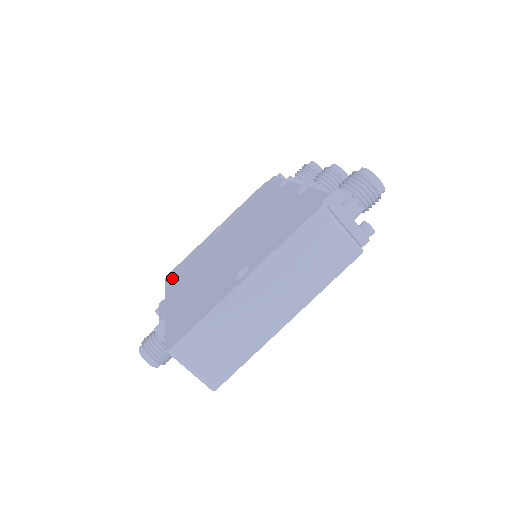
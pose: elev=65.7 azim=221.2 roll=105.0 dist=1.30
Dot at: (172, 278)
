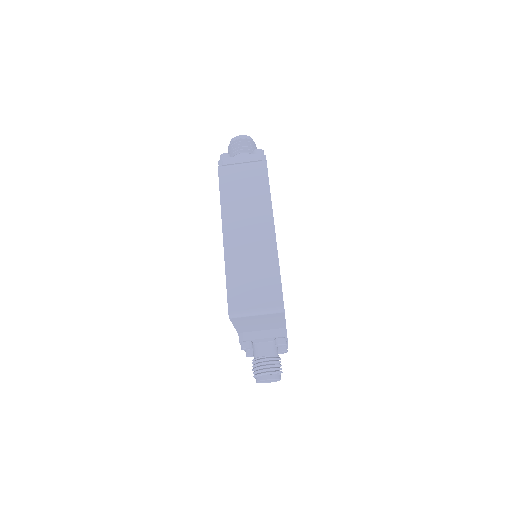
Dot at: occluded
